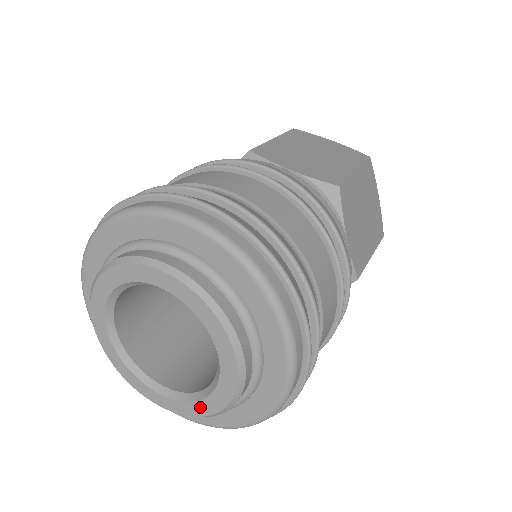
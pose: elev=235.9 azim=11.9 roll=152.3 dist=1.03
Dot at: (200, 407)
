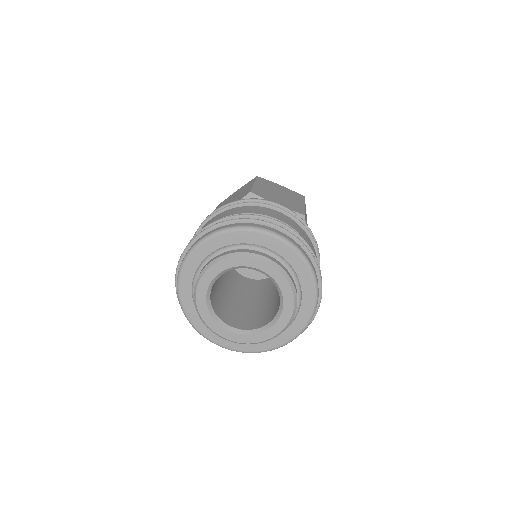
Dot at: (263, 336)
